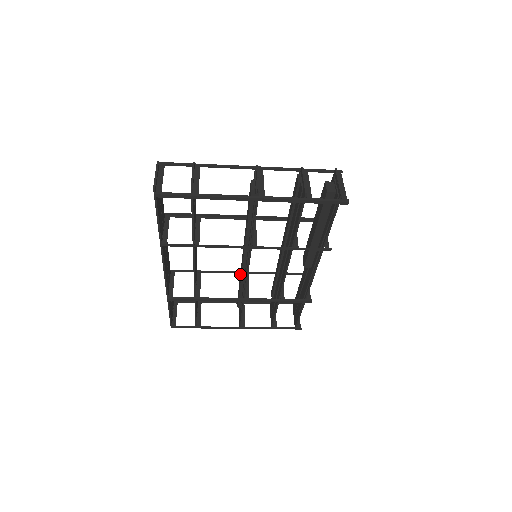
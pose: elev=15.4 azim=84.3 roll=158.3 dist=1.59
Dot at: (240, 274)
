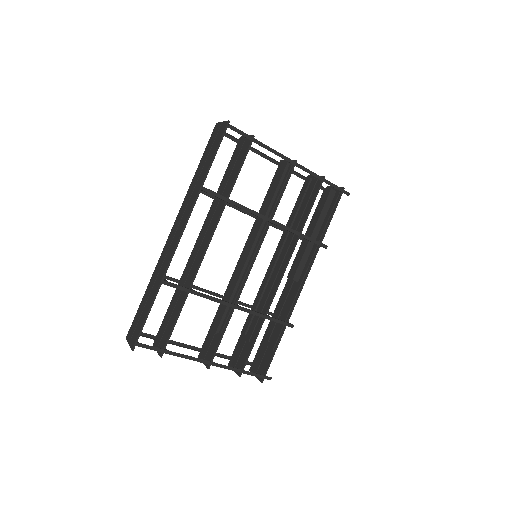
Dot at: (232, 281)
